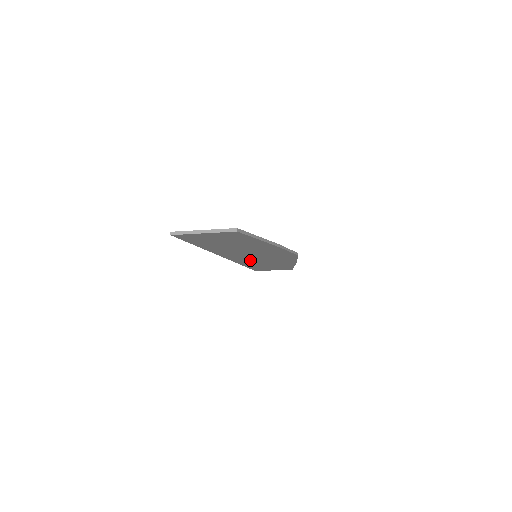
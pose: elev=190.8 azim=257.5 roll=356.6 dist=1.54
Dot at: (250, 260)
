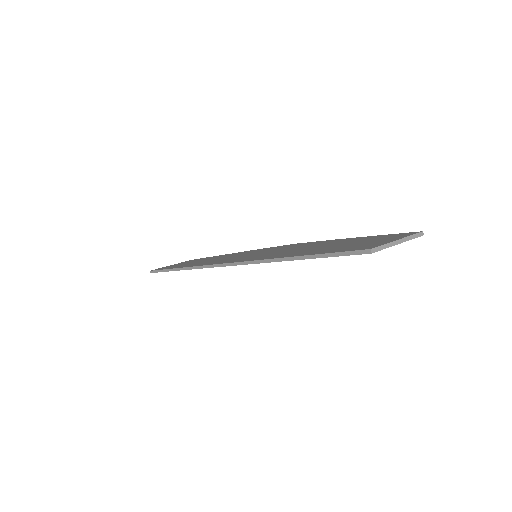
Dot at: occluded
